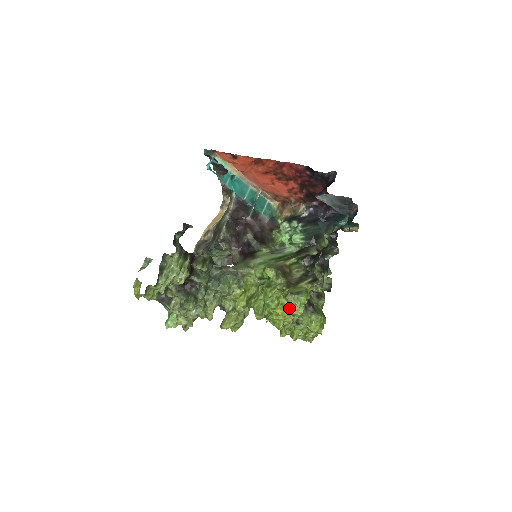
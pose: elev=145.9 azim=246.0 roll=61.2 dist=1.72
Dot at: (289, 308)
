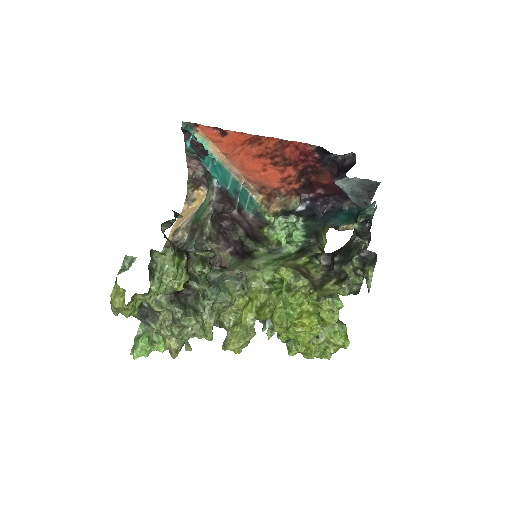
Dot at: (322, 315)
